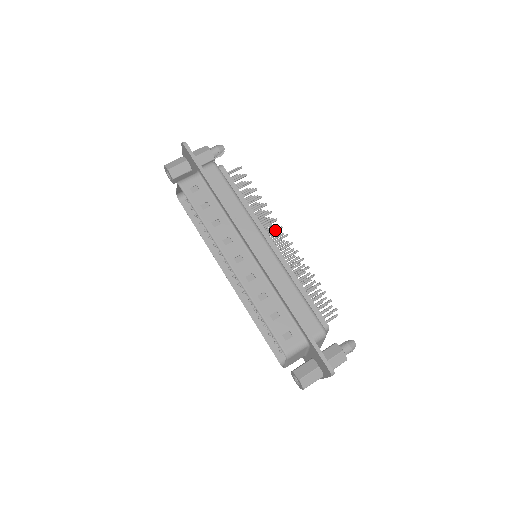
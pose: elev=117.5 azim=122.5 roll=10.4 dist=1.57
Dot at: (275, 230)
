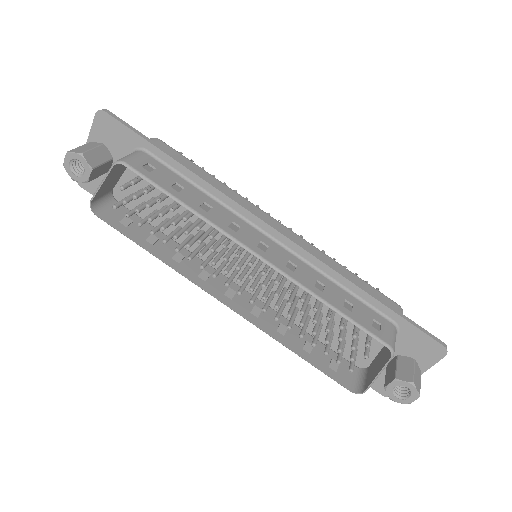
Dot at: occluded
